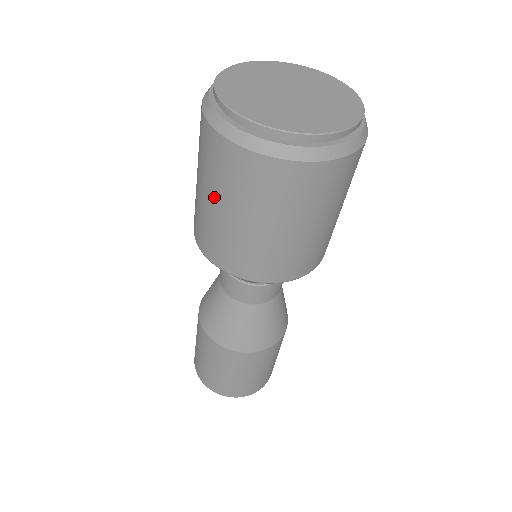
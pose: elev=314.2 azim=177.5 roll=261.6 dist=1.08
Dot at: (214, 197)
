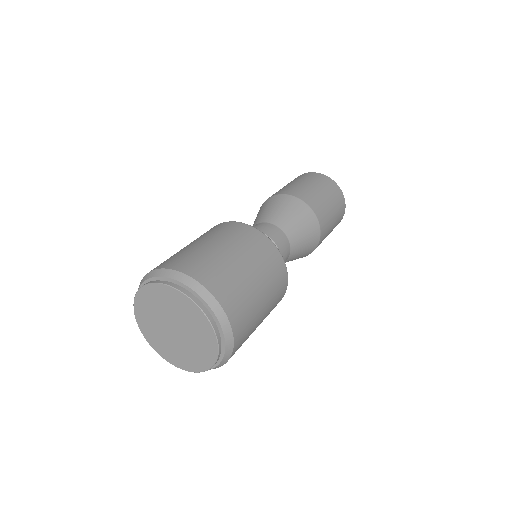
Dot at: occluded
